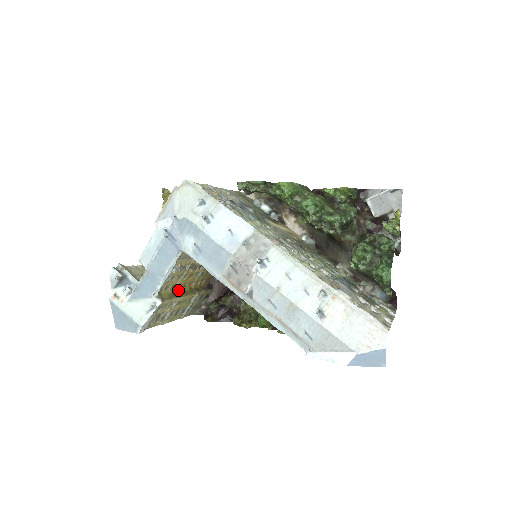
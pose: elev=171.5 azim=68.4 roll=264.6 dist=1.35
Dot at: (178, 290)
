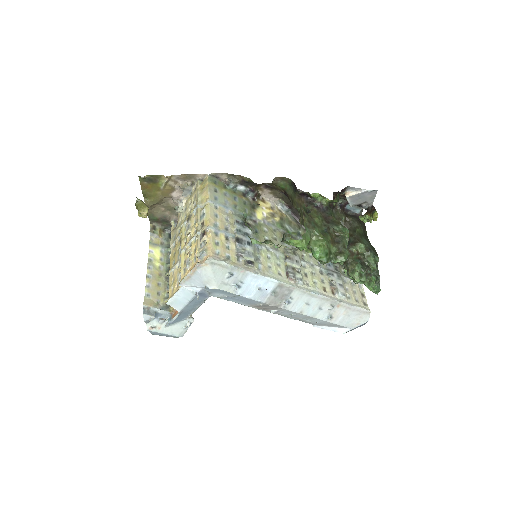
Dot at: occluded
